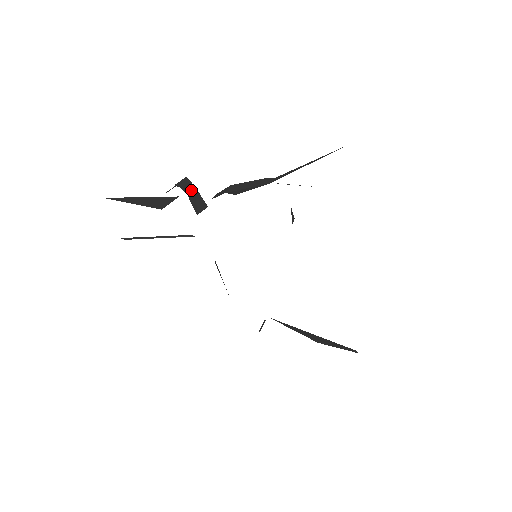
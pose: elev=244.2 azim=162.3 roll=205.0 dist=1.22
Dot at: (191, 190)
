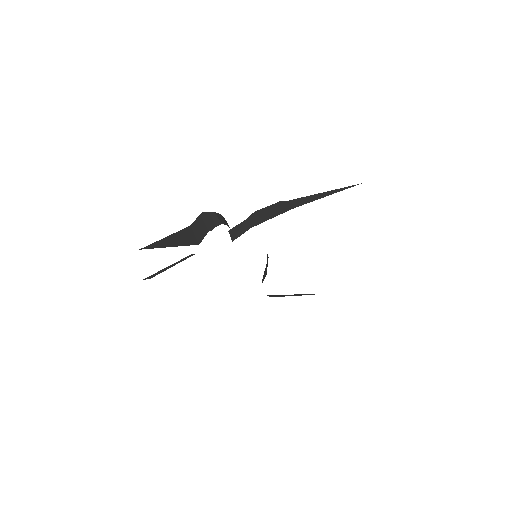
Dot at: (227, 223)
